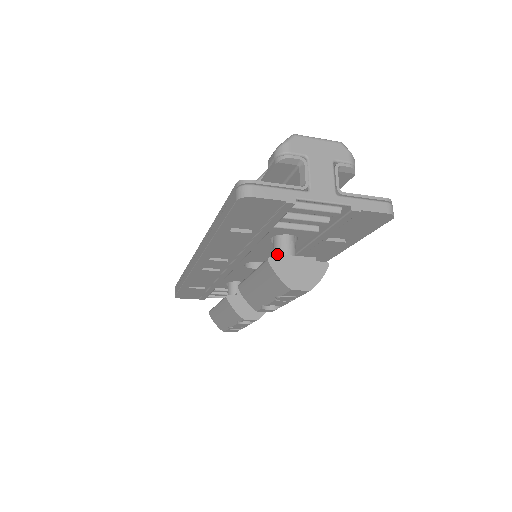
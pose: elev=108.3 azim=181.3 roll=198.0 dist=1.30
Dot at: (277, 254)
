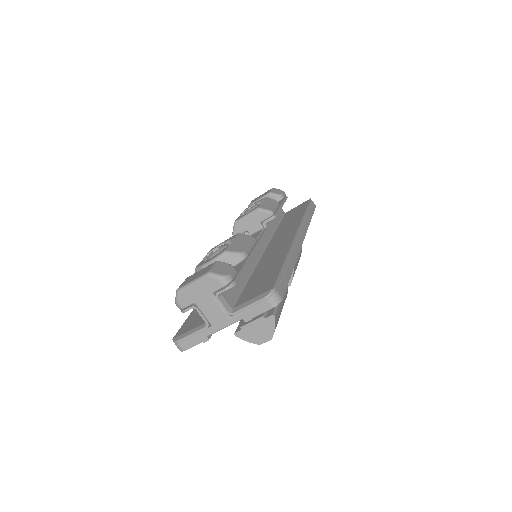
Dot at: occluded
